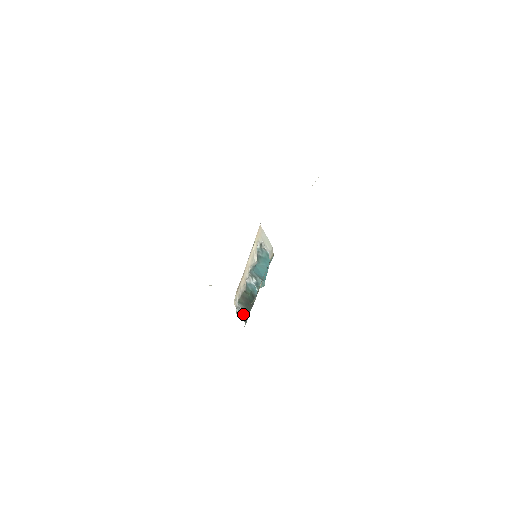
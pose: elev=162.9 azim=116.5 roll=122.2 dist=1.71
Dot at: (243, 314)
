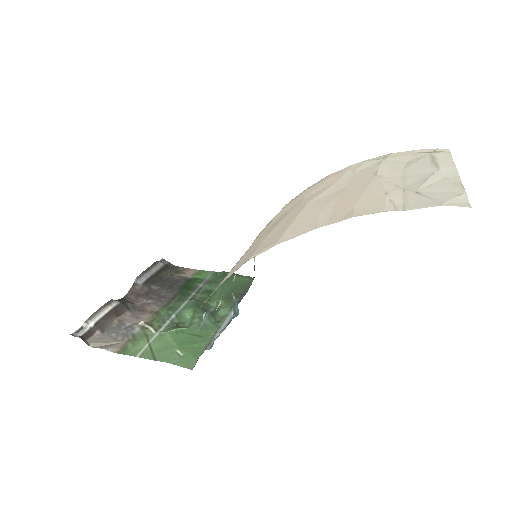
Dot at: occluded
